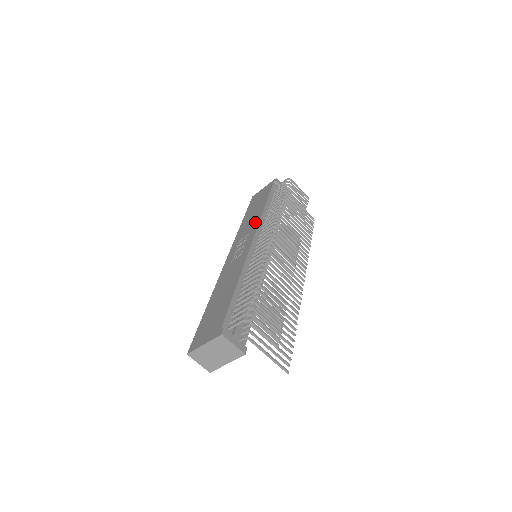
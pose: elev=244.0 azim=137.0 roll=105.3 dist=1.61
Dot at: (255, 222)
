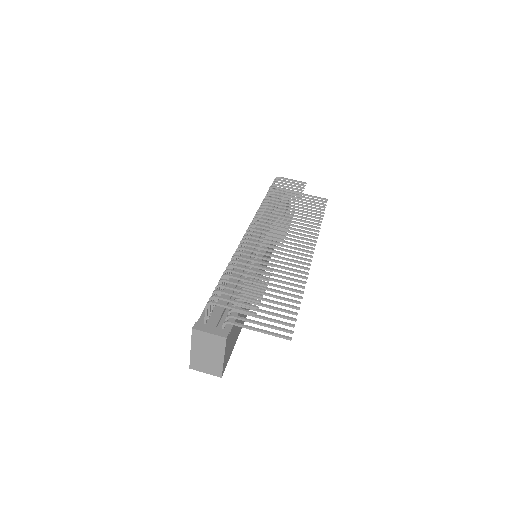
Dot at: occluded
